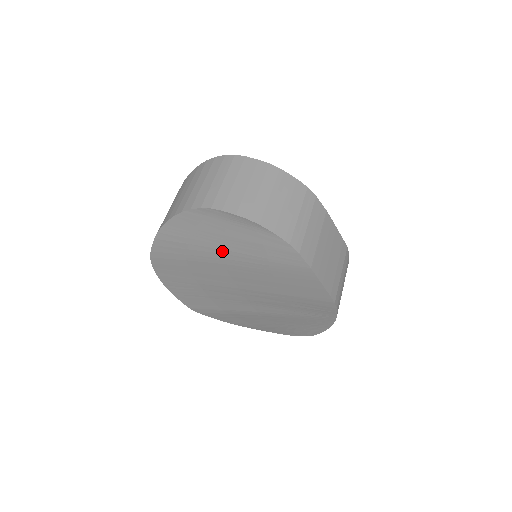
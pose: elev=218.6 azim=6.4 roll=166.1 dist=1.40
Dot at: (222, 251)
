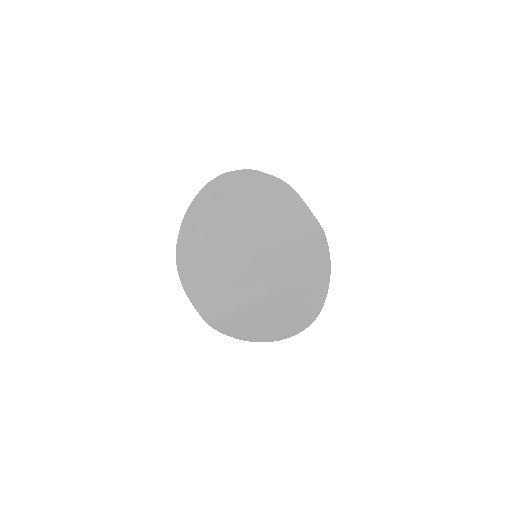
Dot at: (234, 211)
